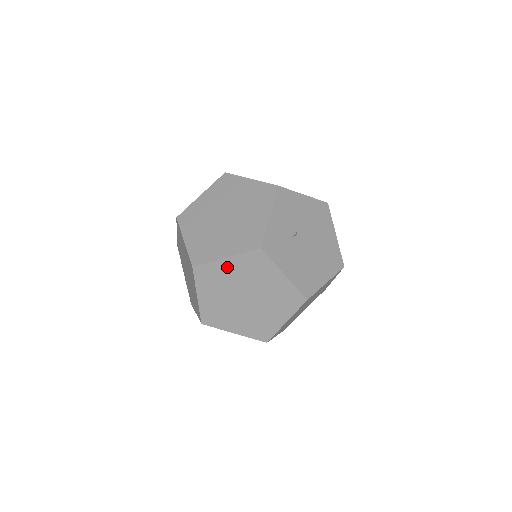
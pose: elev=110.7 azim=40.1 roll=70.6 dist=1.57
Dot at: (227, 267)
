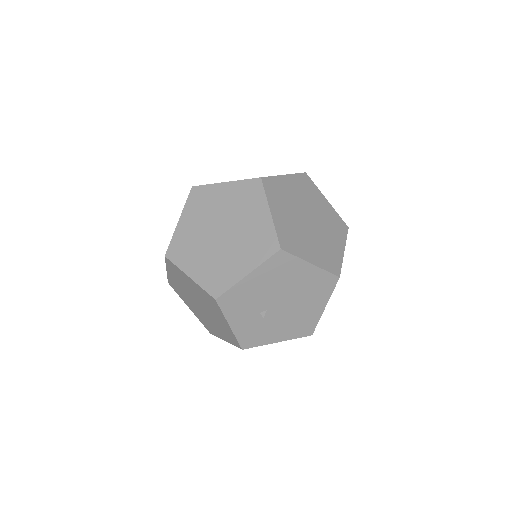
Dot at: occluded
